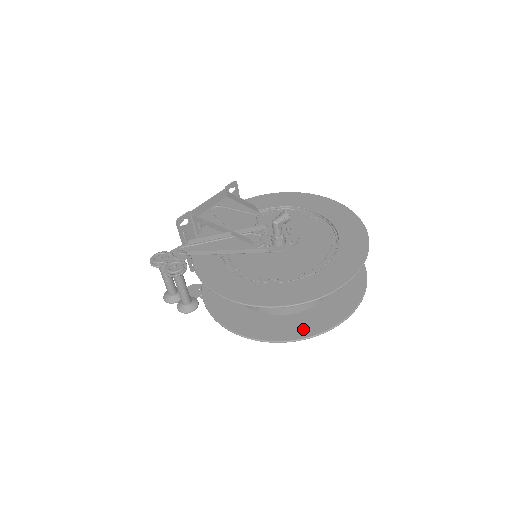
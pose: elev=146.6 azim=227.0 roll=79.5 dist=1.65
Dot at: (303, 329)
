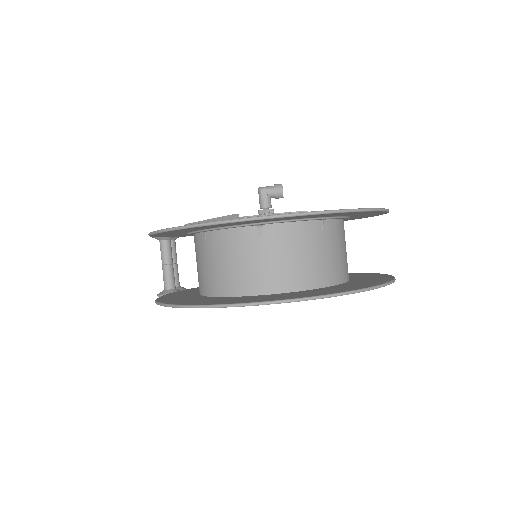
Dot at: (206, 301)
